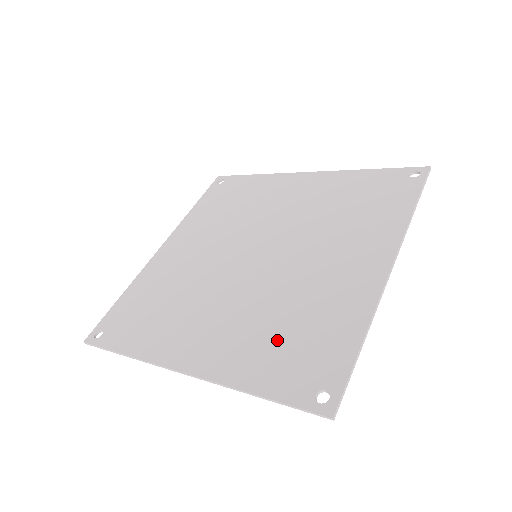
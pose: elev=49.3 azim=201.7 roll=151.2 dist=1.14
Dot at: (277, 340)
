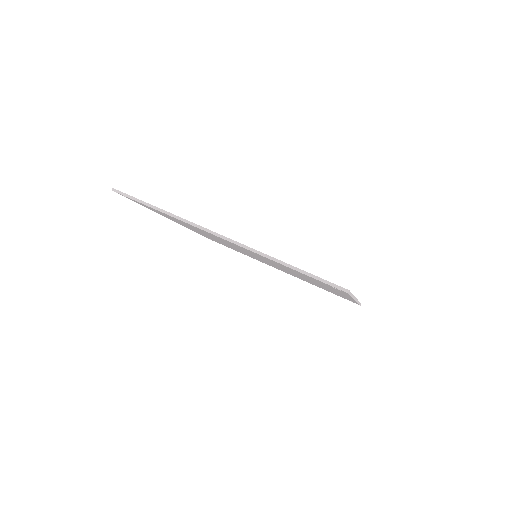
Dot at: occluded
